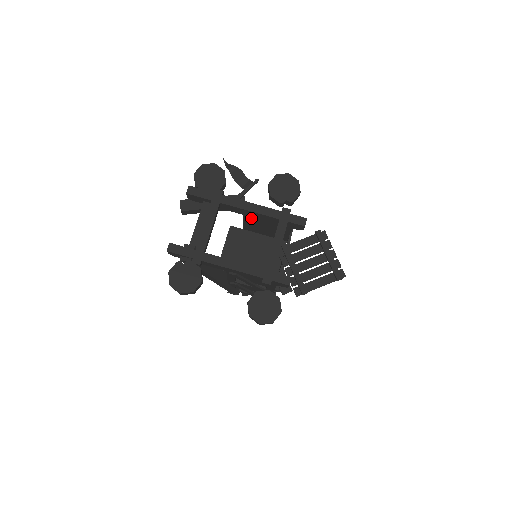
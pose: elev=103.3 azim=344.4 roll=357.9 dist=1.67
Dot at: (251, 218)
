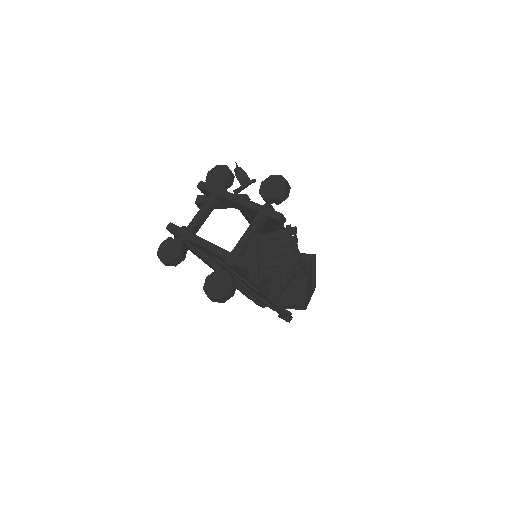
Dot at: (247, 214)
